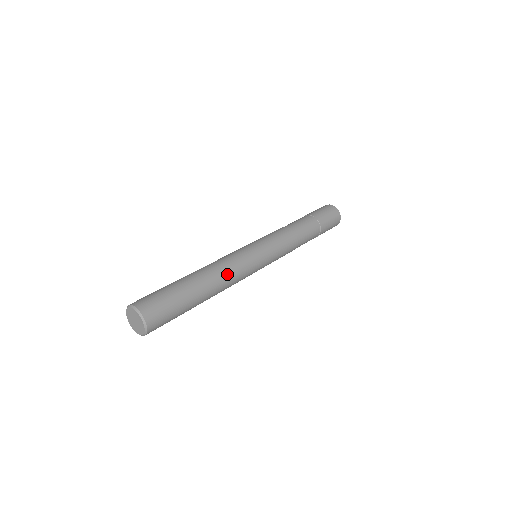
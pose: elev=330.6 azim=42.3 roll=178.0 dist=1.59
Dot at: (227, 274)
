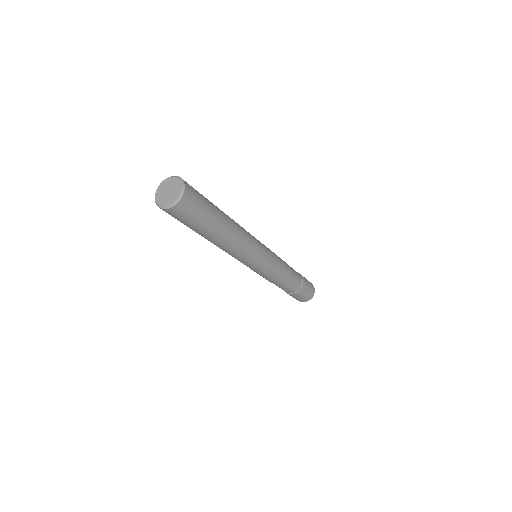
Dot at: occluded
